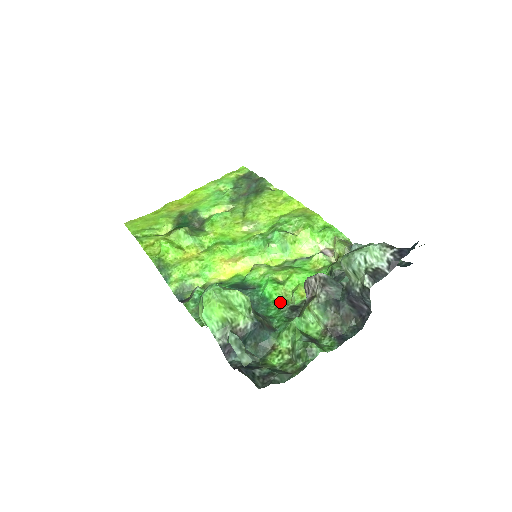
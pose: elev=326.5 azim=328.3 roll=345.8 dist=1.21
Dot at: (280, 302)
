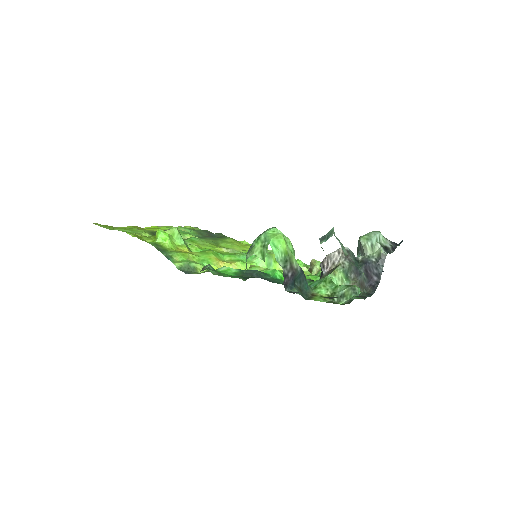
Dot at: occluded
